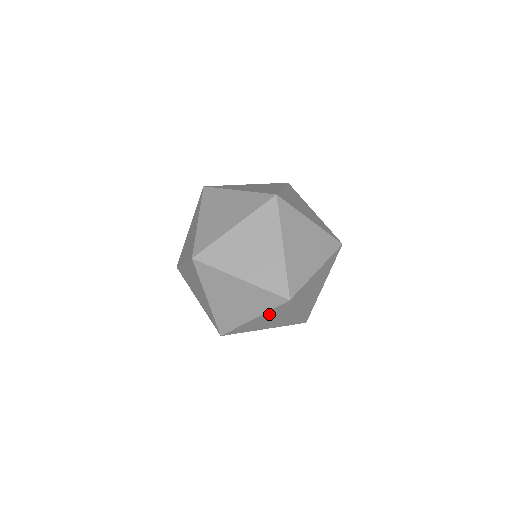
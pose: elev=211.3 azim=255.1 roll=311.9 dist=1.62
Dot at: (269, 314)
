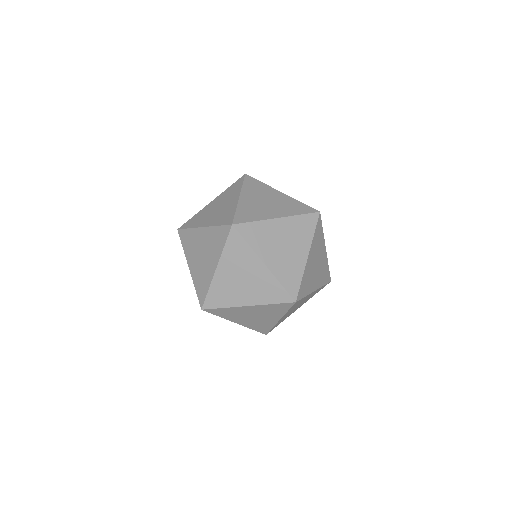
Dot at: (229, 259)
